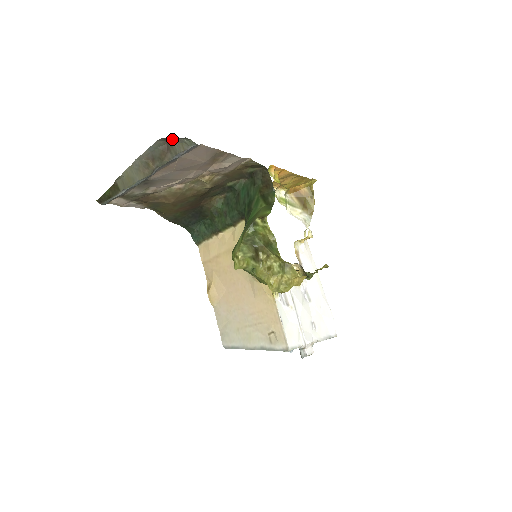
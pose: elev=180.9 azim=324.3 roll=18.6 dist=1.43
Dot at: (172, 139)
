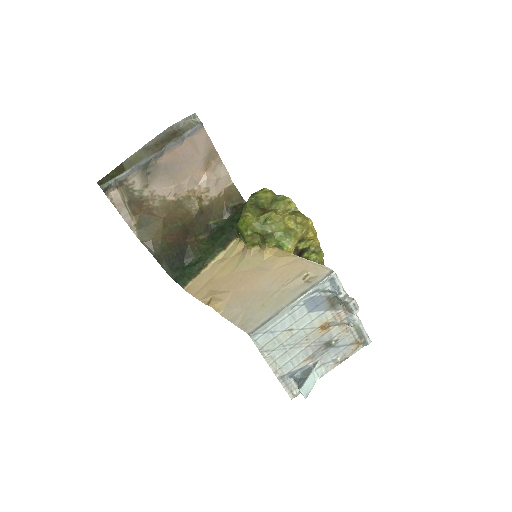
Dot at: (181, 123)
